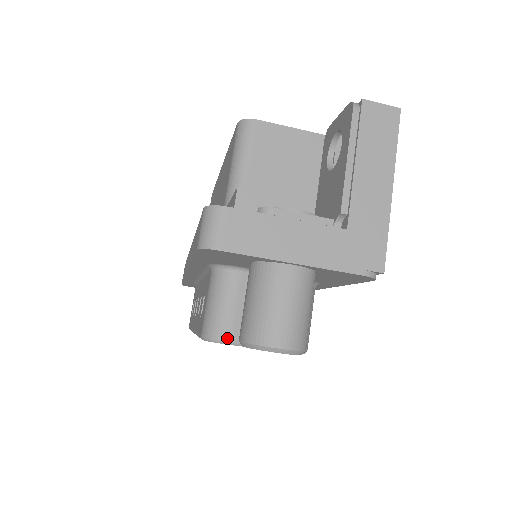
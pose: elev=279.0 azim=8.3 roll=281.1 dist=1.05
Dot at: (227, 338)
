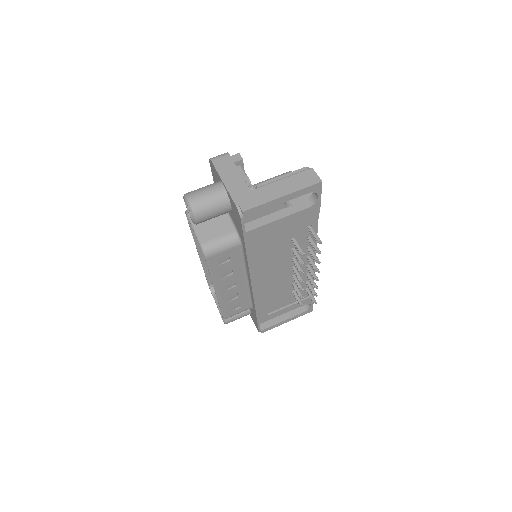
Dot at: occluded
